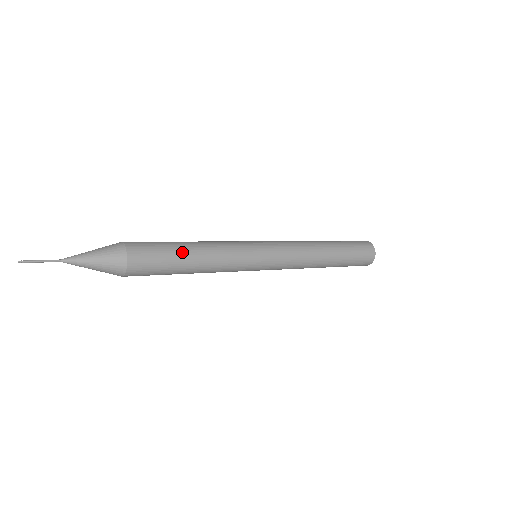
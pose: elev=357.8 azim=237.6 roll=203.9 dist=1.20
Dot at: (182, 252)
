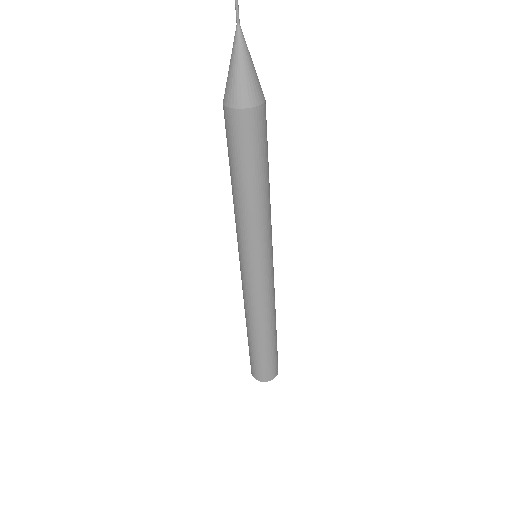
Dot at: (266, 169)
